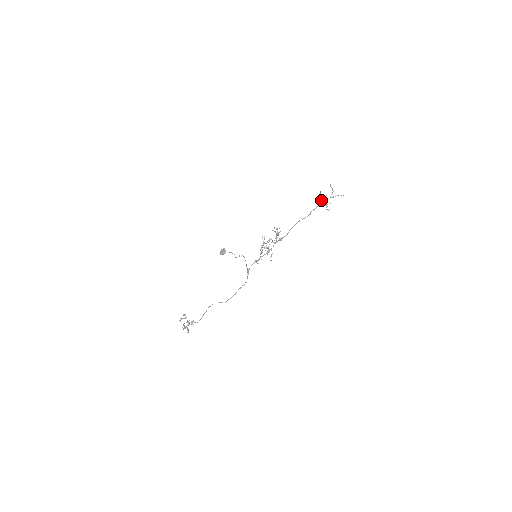
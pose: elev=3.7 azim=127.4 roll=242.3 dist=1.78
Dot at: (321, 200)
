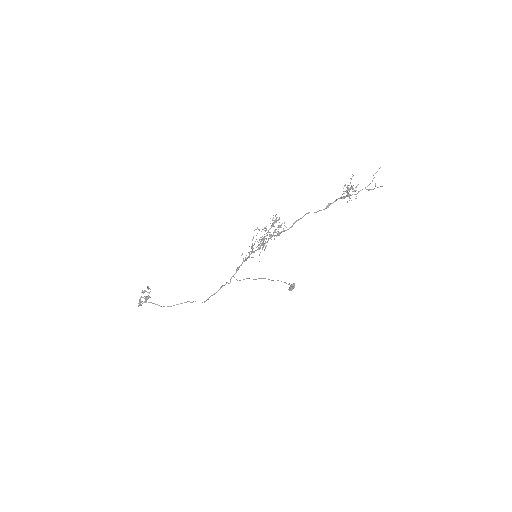
Dot at: occluded
